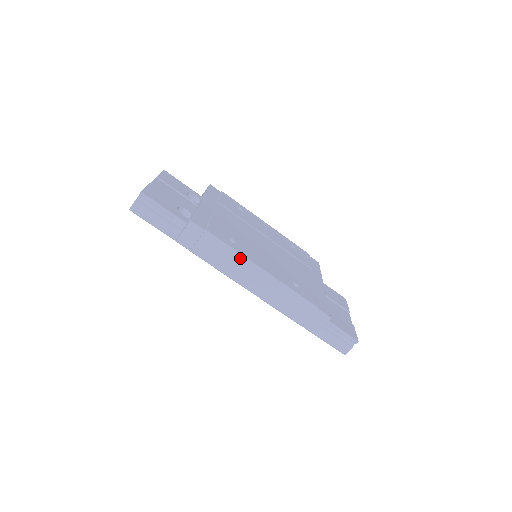
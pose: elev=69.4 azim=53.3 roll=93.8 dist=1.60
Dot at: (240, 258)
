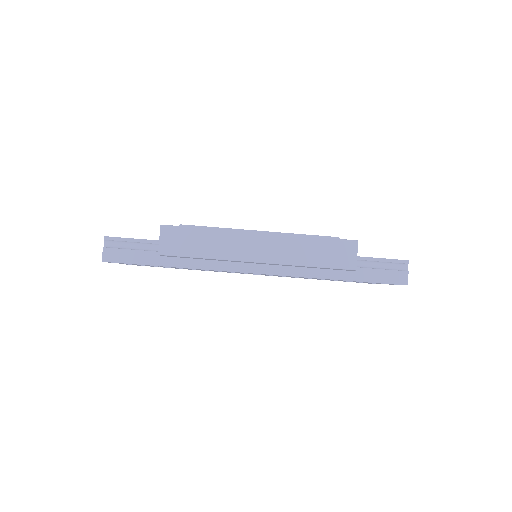
Dot at: (229, 232)
